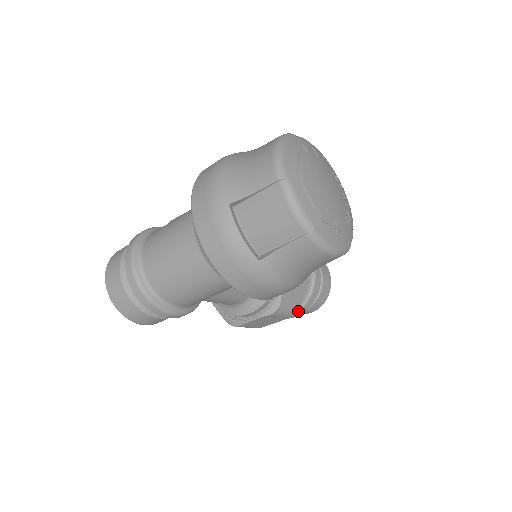
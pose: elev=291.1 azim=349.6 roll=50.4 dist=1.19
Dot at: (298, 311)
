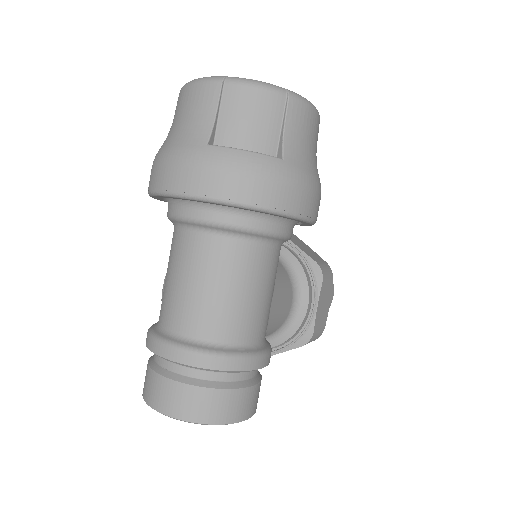
Dot at: occluded
